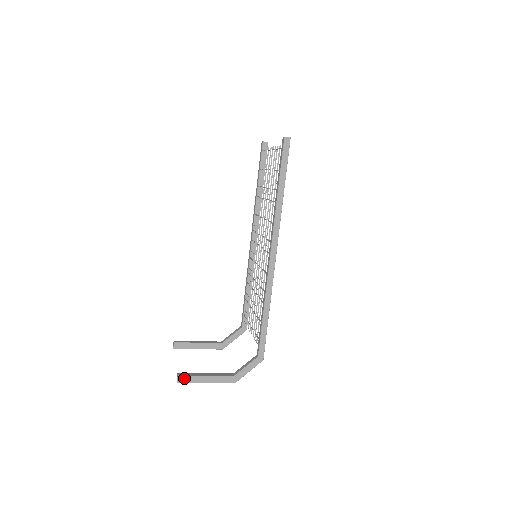
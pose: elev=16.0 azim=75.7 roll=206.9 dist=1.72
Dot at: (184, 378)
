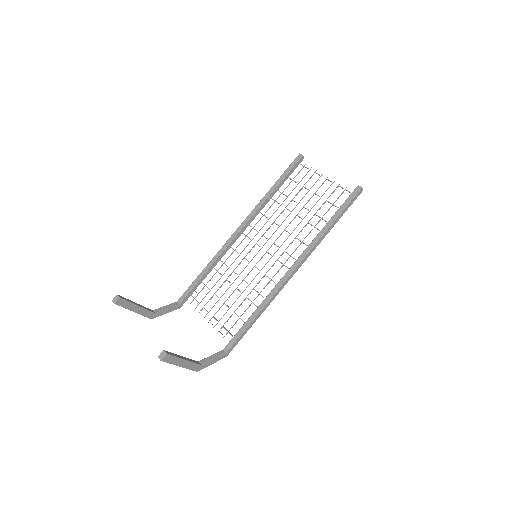
Dot at: (169, 357)
